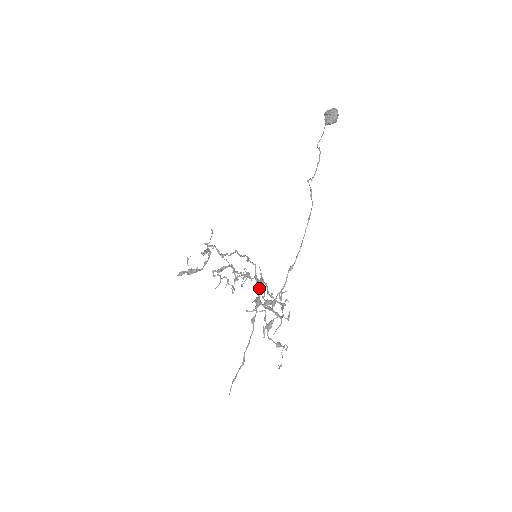
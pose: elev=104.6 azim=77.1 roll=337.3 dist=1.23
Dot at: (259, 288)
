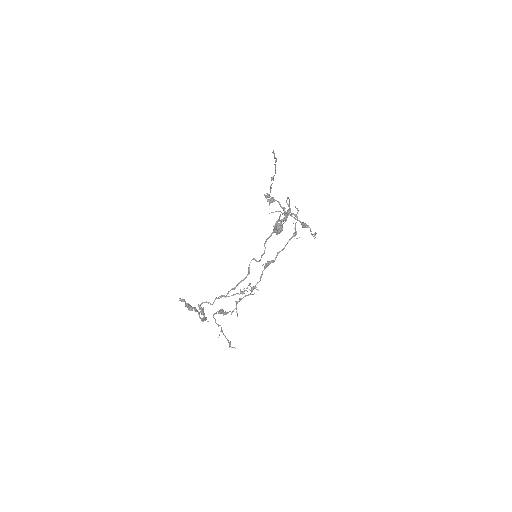
Dot at: (268, 196)
